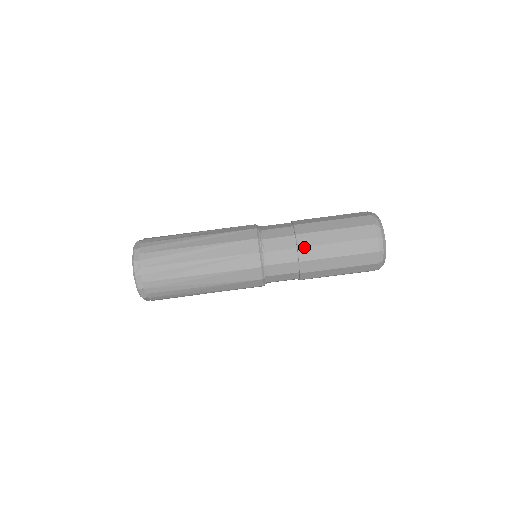
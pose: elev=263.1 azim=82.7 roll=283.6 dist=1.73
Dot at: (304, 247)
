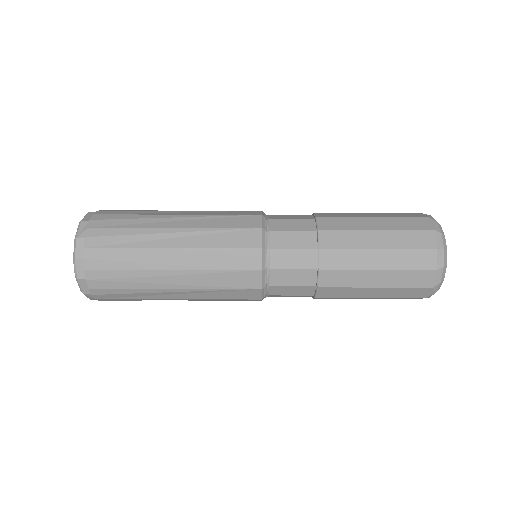
Dot at: (327, 230)
